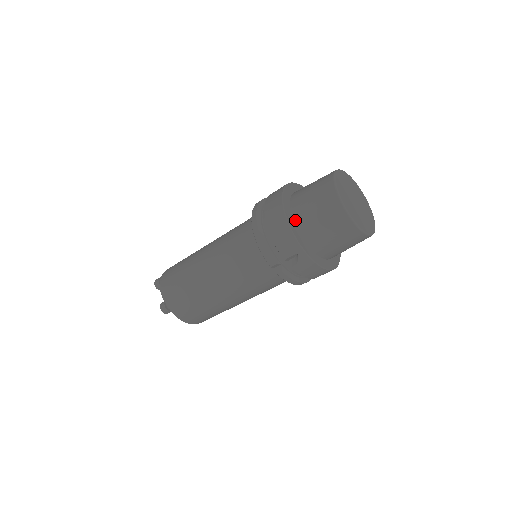
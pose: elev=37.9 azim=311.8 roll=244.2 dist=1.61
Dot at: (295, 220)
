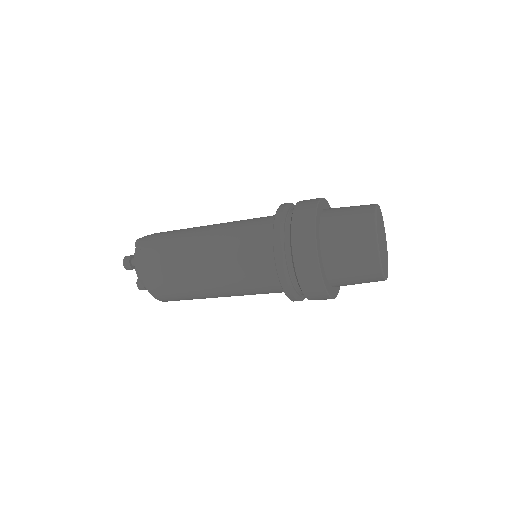
Dot at: (328, 275)
